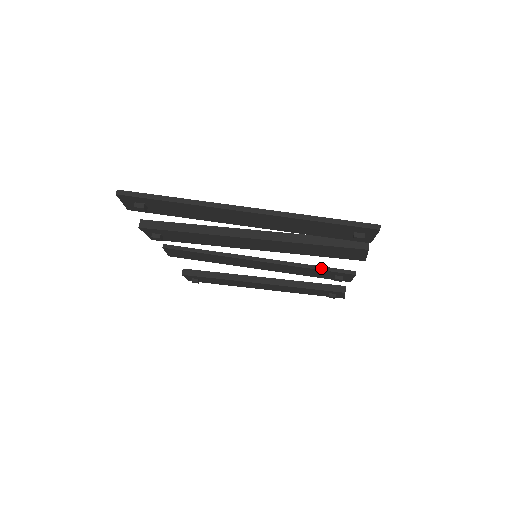
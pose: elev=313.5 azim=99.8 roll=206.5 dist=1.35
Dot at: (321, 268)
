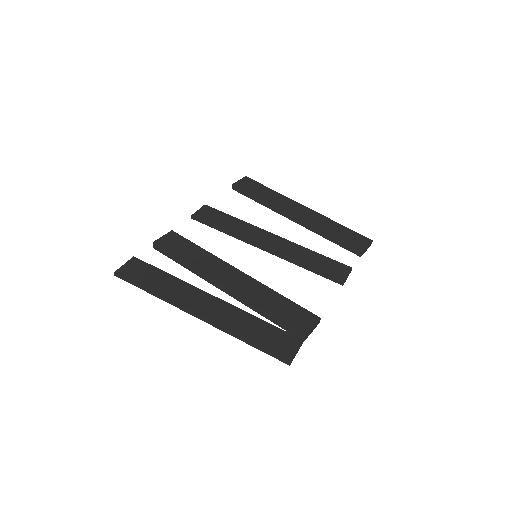
Dot at: (314, 272)
